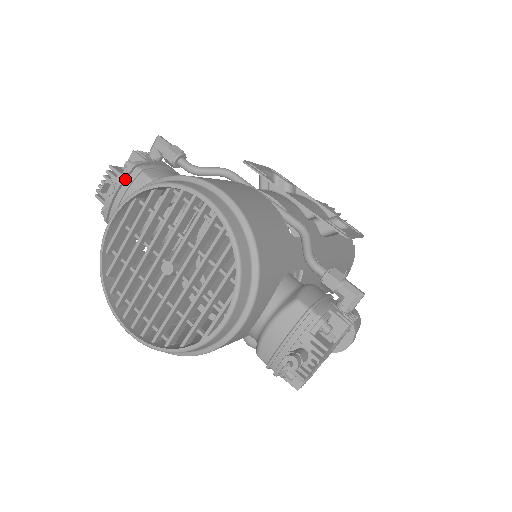
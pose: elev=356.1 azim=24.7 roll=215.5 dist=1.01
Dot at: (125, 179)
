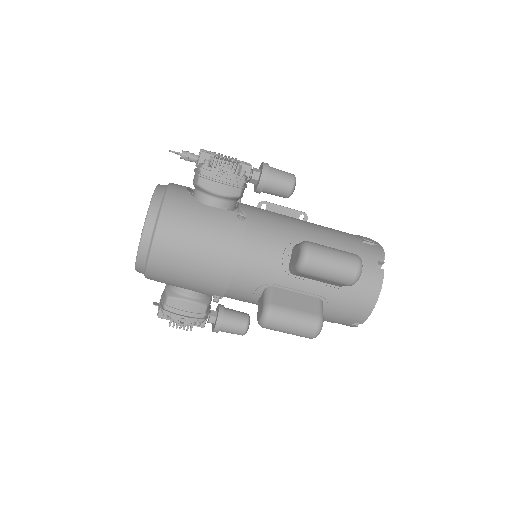
Dot at: occluded
